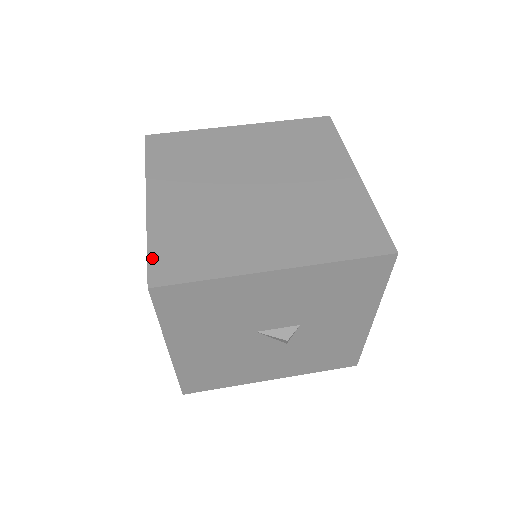
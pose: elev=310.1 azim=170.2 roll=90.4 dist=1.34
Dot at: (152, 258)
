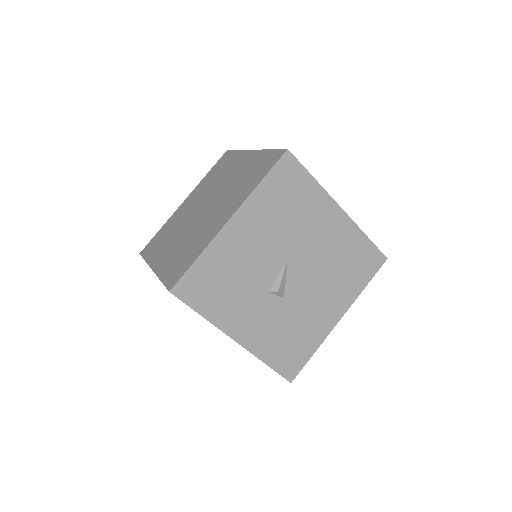
Dot at: (153, 238)
